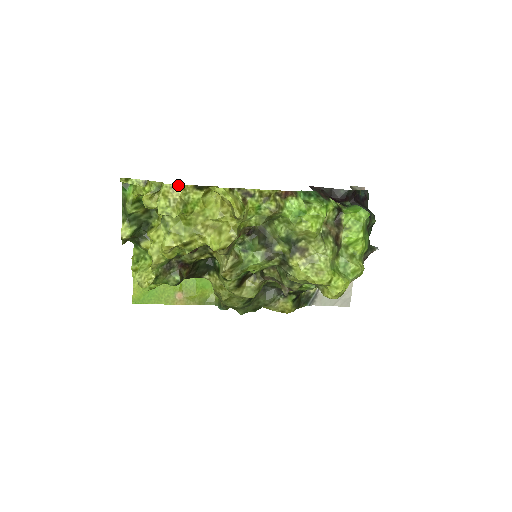
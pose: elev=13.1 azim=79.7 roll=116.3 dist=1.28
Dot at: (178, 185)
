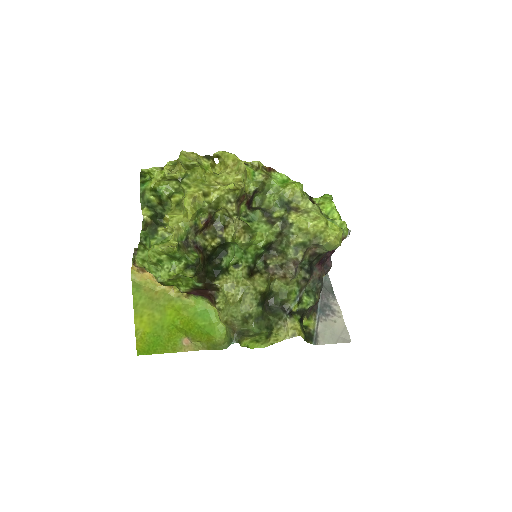
Dot at: (192, 153)
